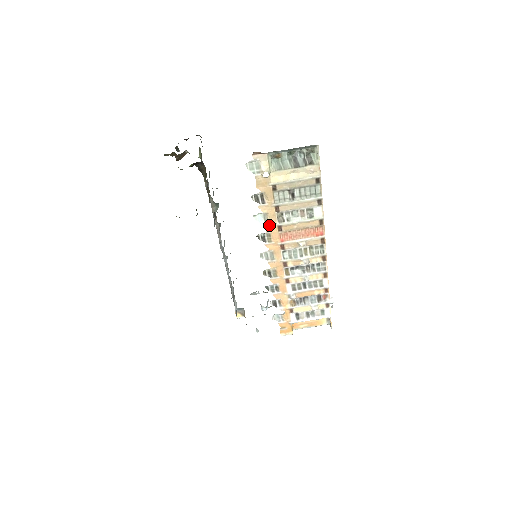
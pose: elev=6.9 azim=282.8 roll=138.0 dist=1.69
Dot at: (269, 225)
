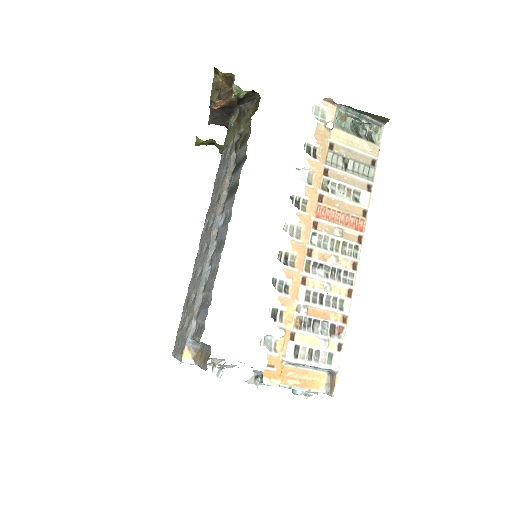
Dot at: (311, 188)
